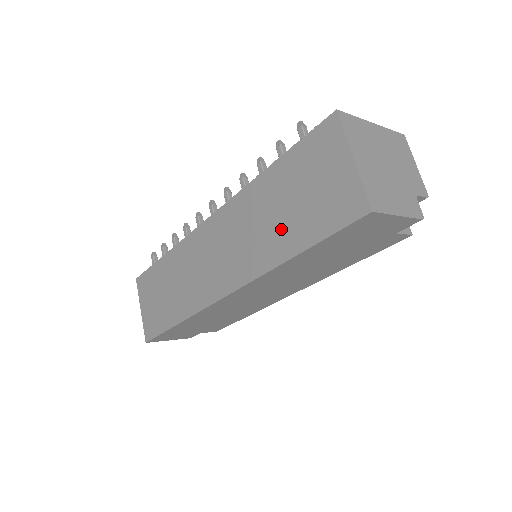
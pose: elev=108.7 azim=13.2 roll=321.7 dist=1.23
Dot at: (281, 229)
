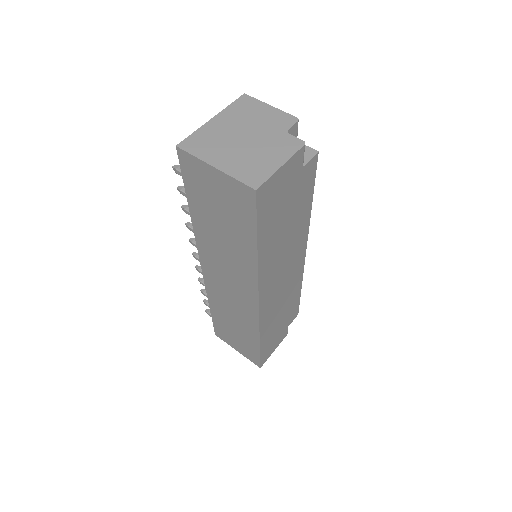
Dot at: (234, 242)
